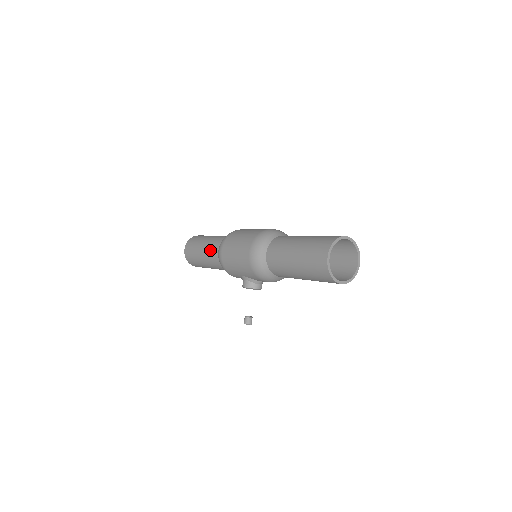
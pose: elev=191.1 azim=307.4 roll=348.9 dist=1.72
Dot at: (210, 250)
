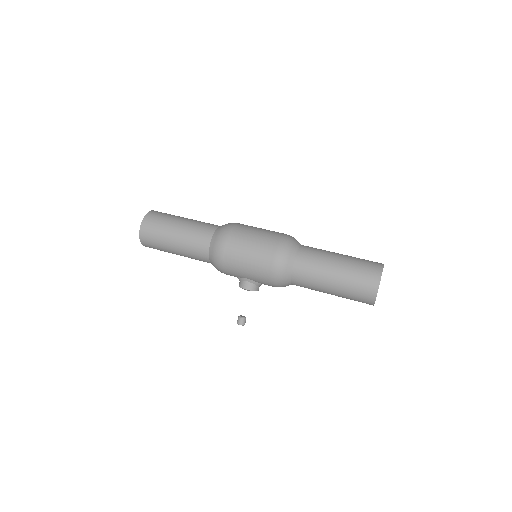
Dot at: (194, 241)
